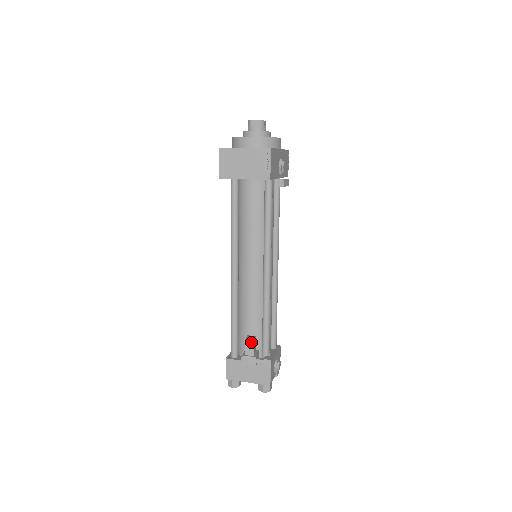
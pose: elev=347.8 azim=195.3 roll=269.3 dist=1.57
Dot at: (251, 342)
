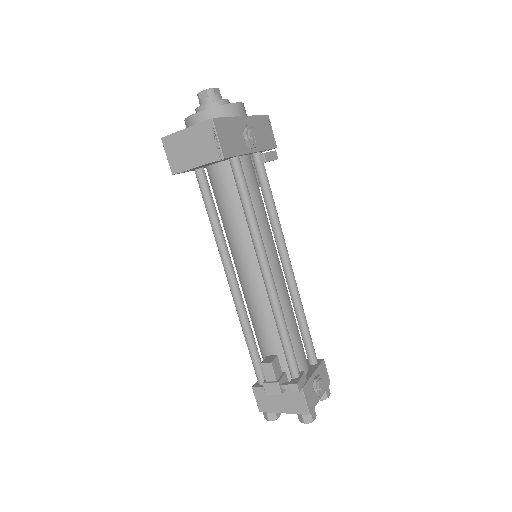
Dot at: (268, 365)
